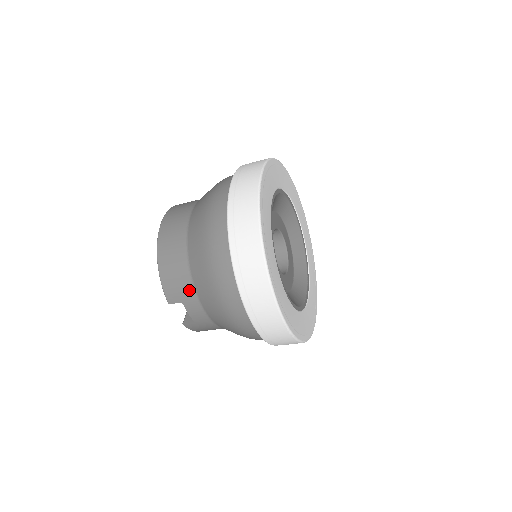
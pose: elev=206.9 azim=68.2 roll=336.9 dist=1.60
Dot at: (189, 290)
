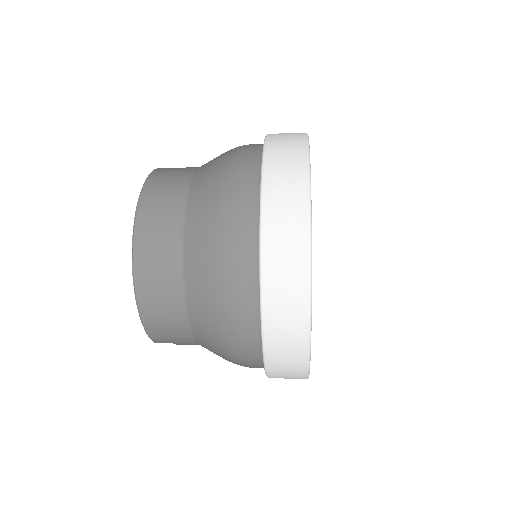
Dot at: (186, 339)
